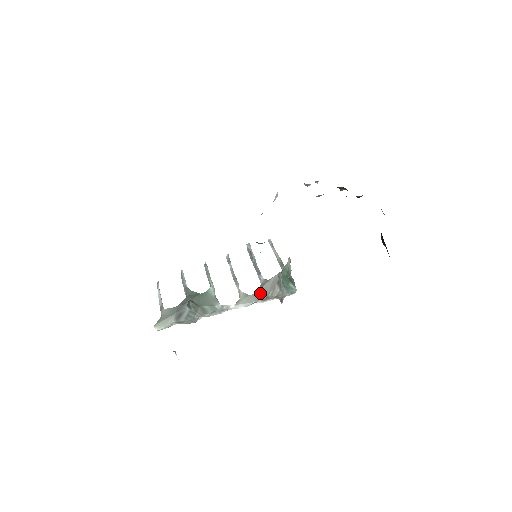
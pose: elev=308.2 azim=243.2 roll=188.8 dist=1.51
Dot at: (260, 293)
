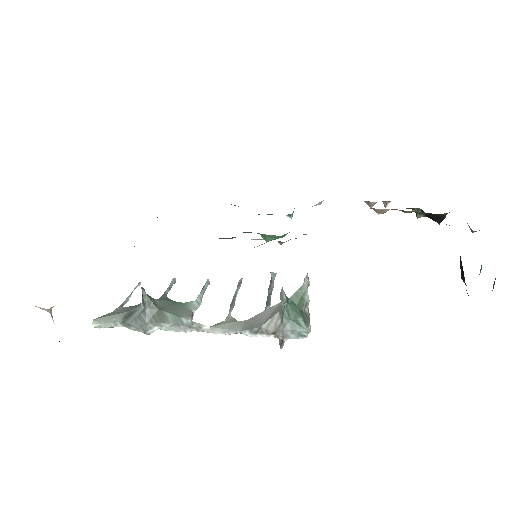
Dot at: (252, 321)
